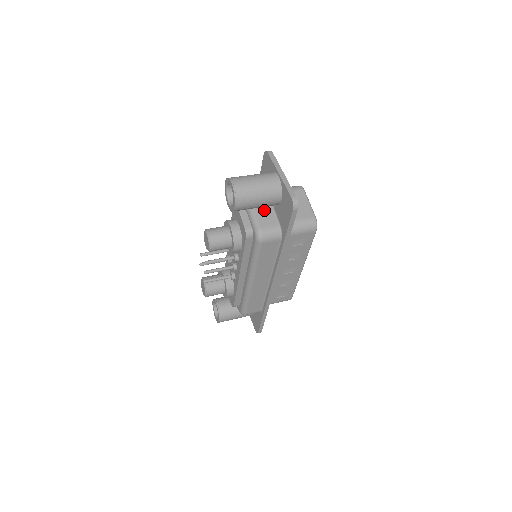
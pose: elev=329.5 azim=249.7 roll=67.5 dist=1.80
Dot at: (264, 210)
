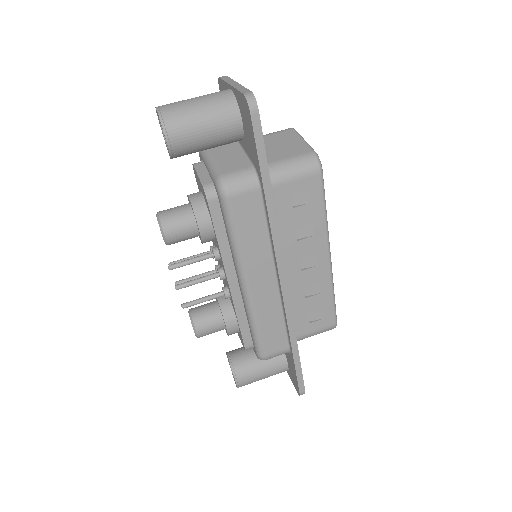
Dot at: (229, 156)
